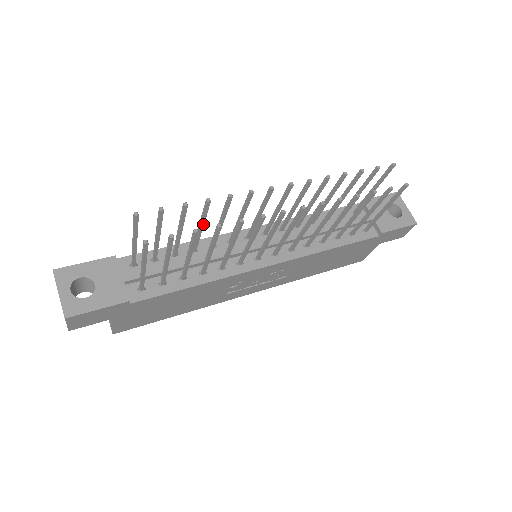
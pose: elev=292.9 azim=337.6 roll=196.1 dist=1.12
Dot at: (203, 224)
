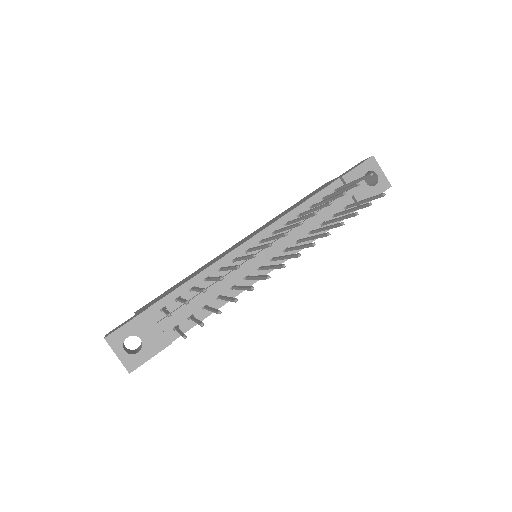
Dot at: occluded
